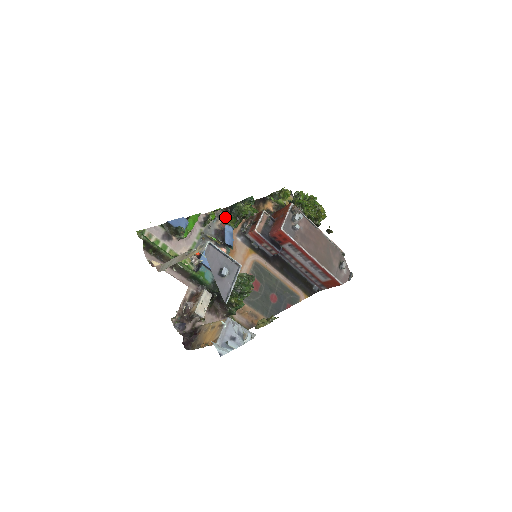
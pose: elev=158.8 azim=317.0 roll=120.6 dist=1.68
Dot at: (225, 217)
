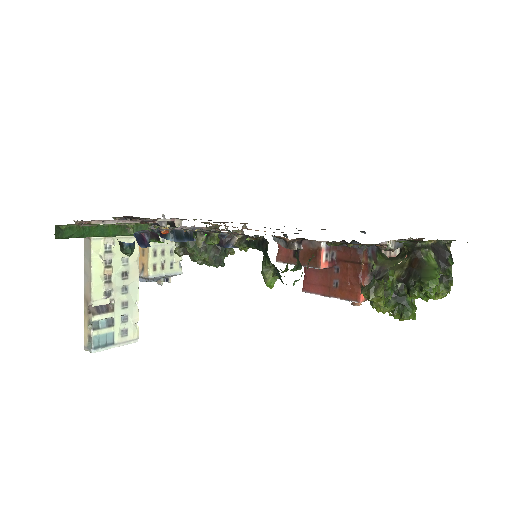
Dot at: occluded
